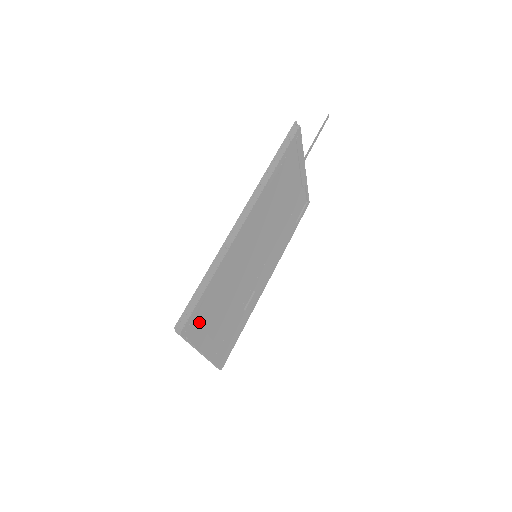
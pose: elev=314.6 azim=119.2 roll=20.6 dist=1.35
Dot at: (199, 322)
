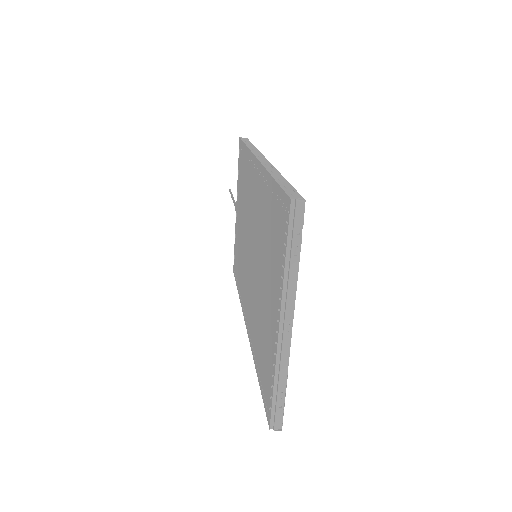
Dot at: occluded
